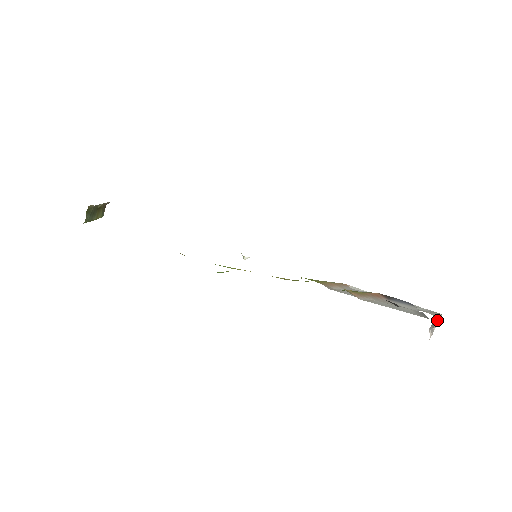
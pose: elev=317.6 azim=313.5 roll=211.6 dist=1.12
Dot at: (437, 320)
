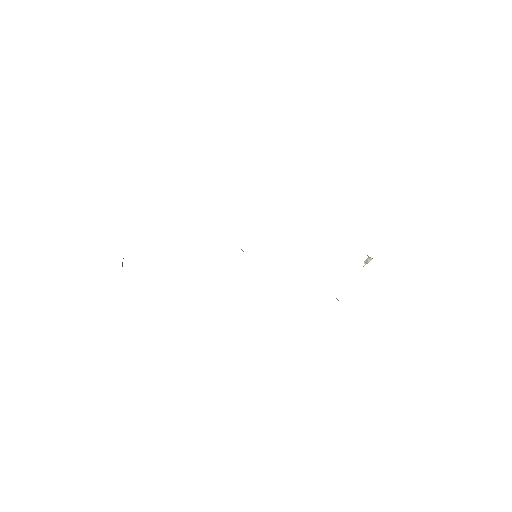
Dot at: (370, 259)
